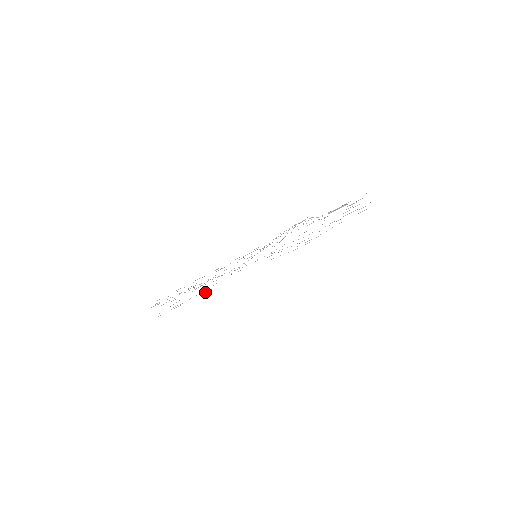
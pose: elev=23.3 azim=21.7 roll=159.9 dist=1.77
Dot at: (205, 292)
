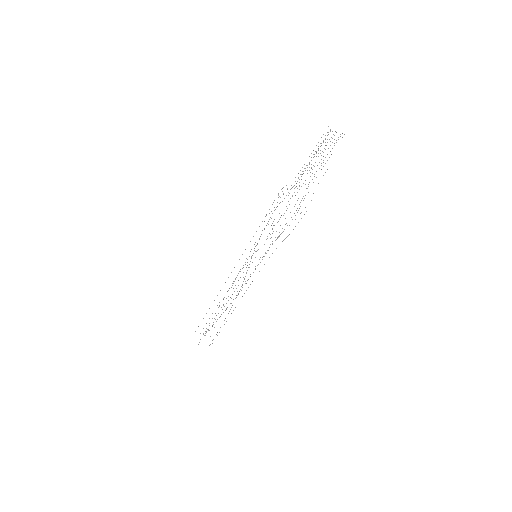
Dot at: (235, 307)
